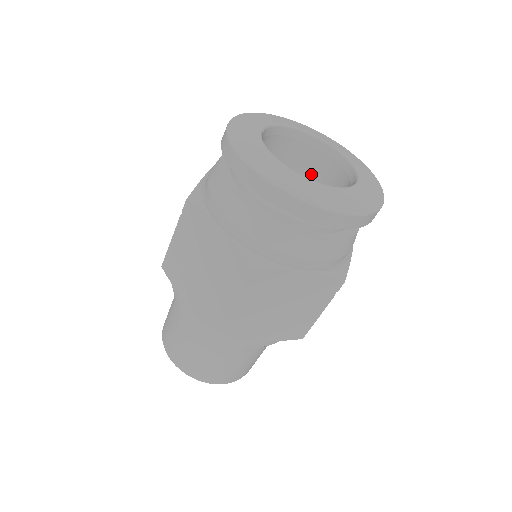
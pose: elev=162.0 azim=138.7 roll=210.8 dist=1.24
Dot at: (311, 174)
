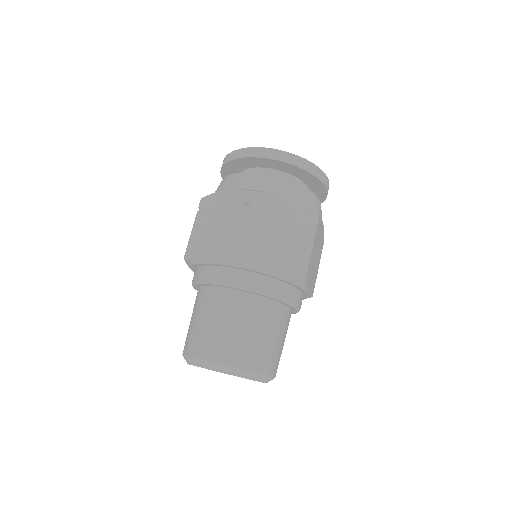
Dot at: occluded
